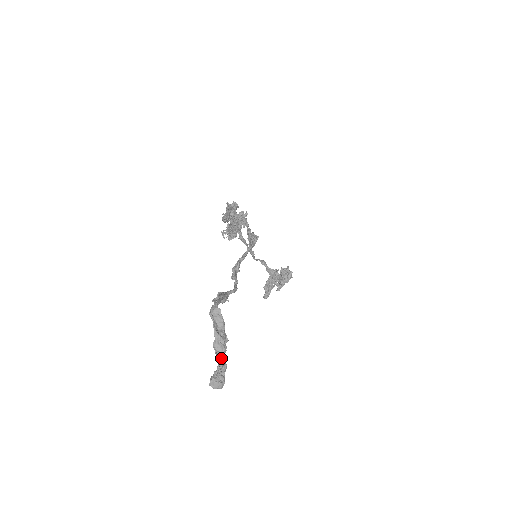
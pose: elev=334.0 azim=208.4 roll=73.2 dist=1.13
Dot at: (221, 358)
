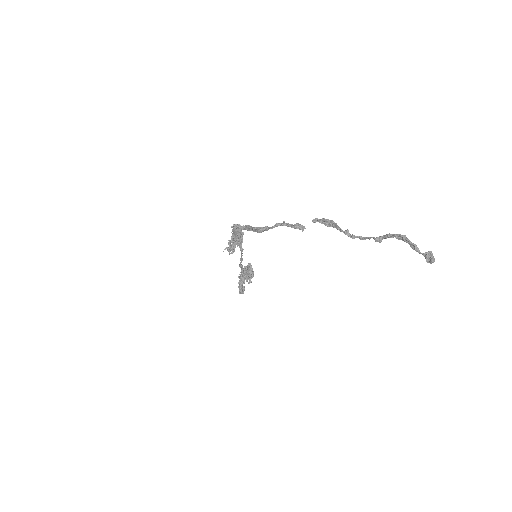
Dot at: (421, 253)
